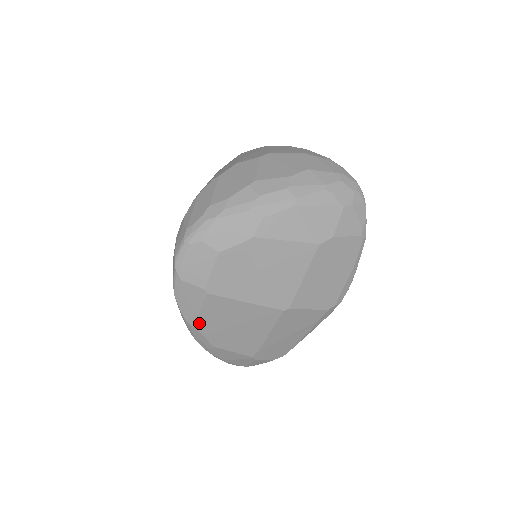
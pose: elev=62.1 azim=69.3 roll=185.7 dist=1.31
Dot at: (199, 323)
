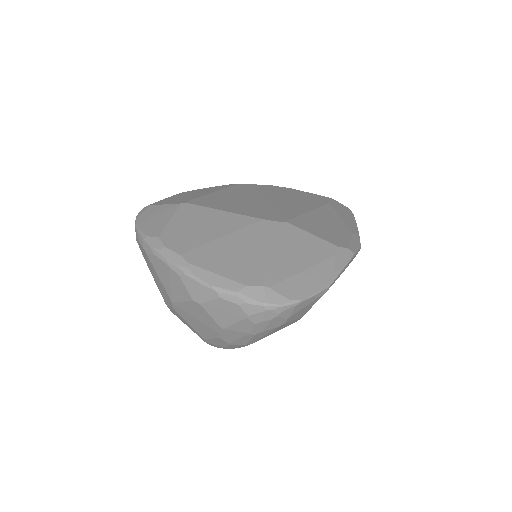
Dot at: occluded
